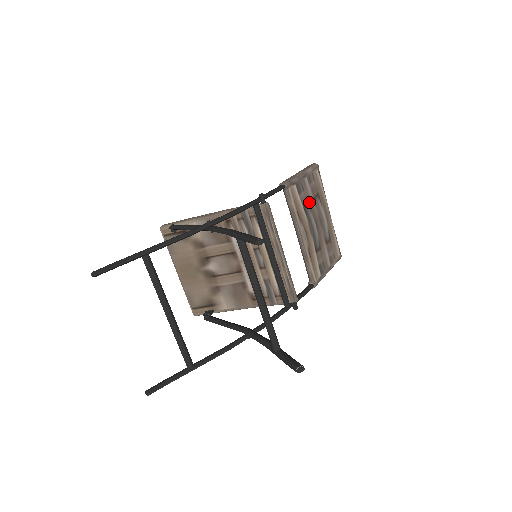
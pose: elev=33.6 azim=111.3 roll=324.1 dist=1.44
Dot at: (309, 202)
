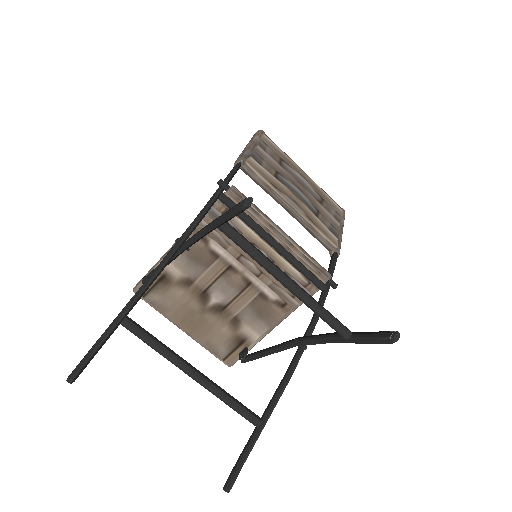
Dot at: (277, 169)
